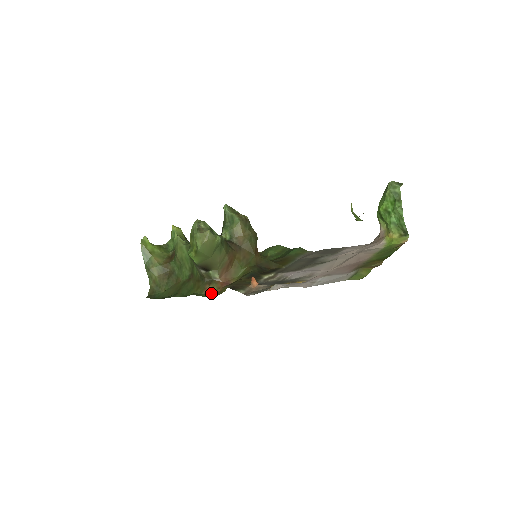
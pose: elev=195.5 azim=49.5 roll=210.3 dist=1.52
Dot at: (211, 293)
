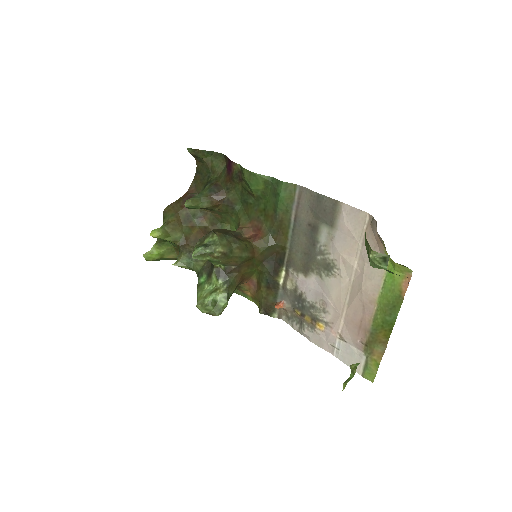
Dot at: (246, 293)
